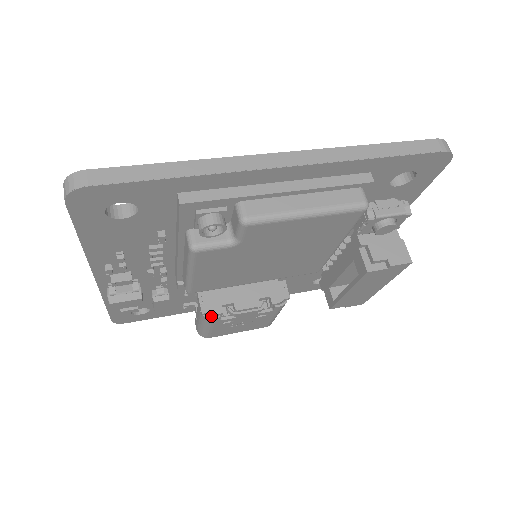
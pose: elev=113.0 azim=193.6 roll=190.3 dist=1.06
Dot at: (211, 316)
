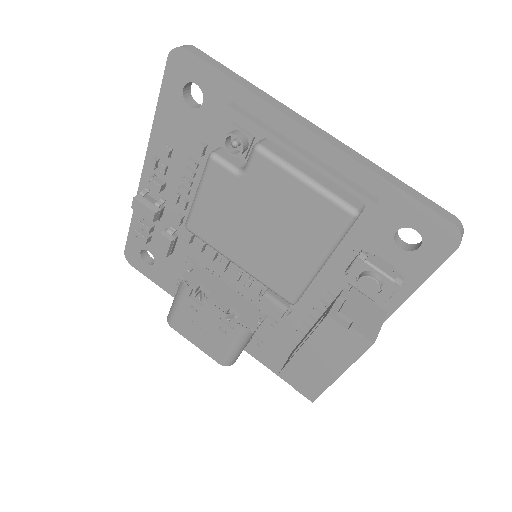
Dot at: (186, 283)
